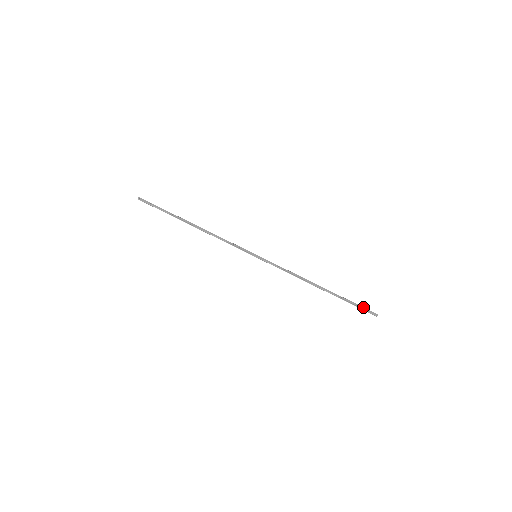
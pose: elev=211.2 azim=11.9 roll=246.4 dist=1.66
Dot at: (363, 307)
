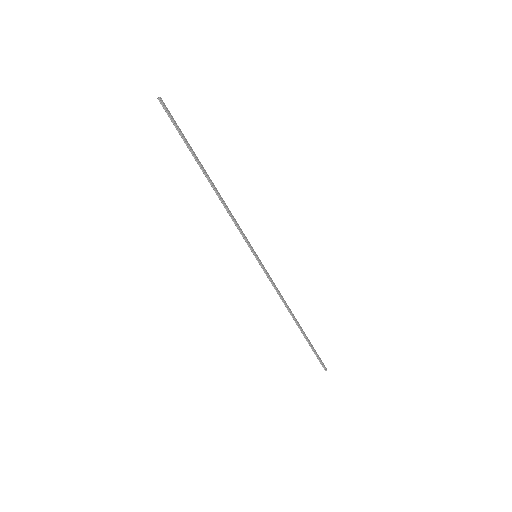
Dot at: occluded
